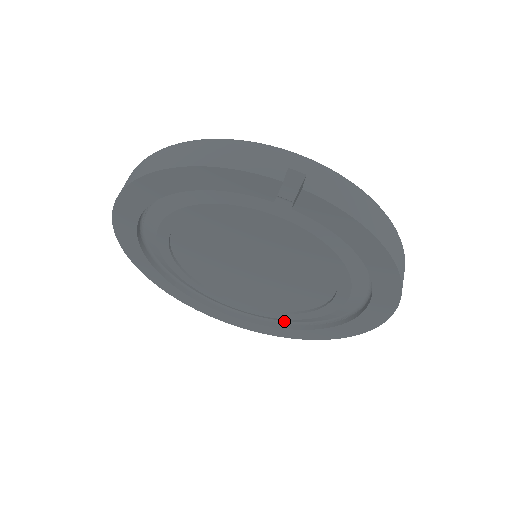
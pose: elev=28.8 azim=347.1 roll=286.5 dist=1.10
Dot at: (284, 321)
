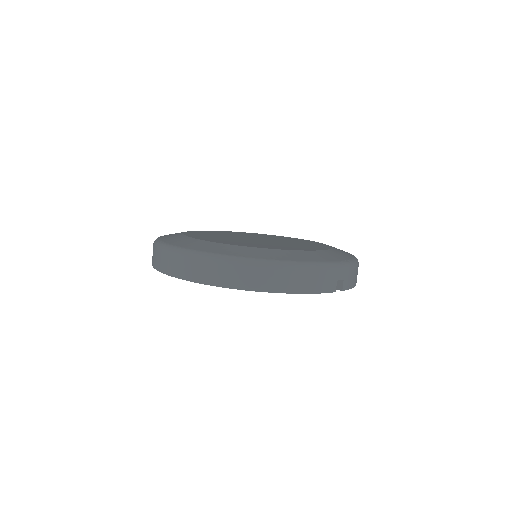
Dot at: occluded
